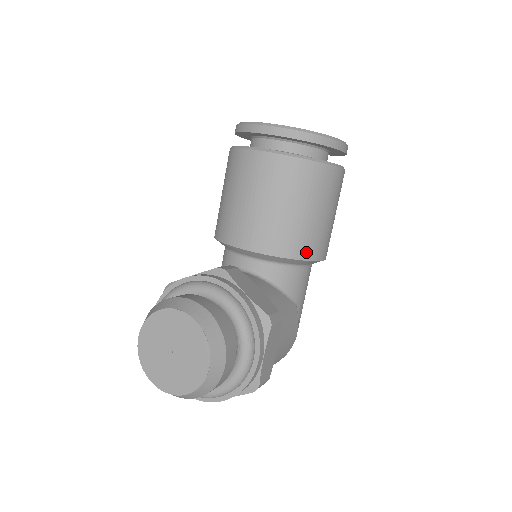
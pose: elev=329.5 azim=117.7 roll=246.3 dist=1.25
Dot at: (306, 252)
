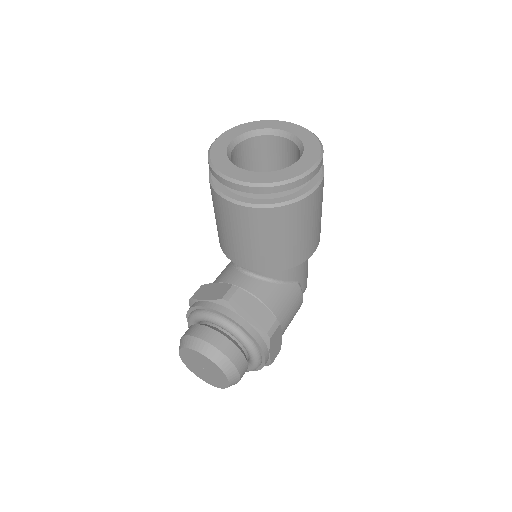
Dot at: (295, 262)
